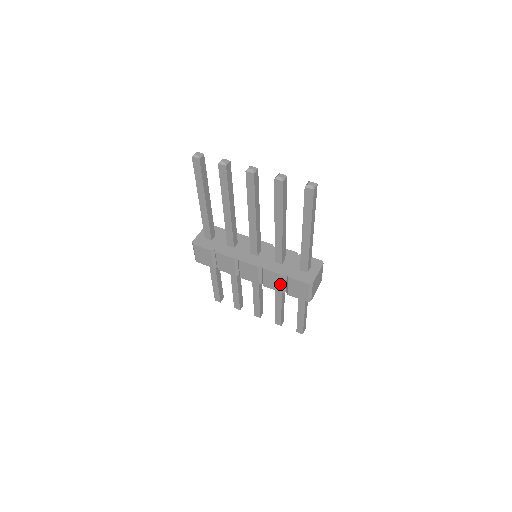
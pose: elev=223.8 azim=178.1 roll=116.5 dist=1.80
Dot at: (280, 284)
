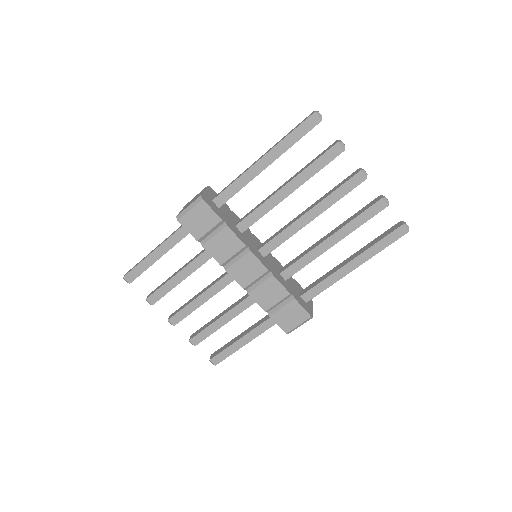
Dot at: (274, 301)
